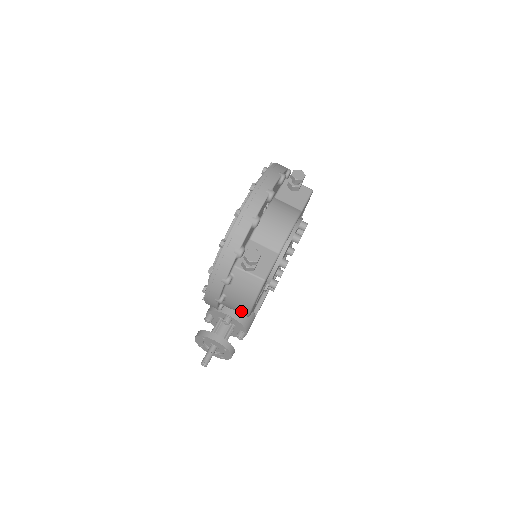
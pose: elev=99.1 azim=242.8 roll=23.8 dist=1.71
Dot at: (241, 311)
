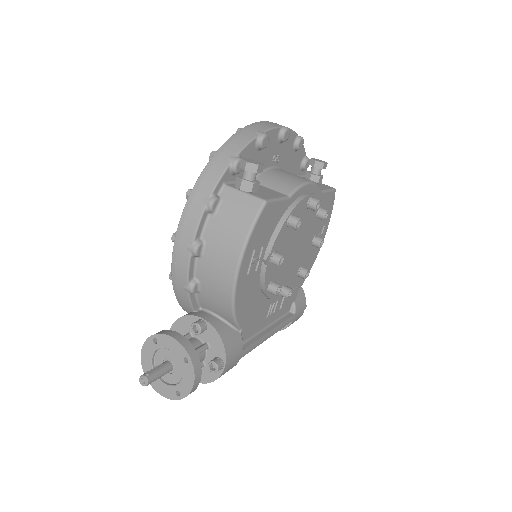
Dot at: (223, 280)
